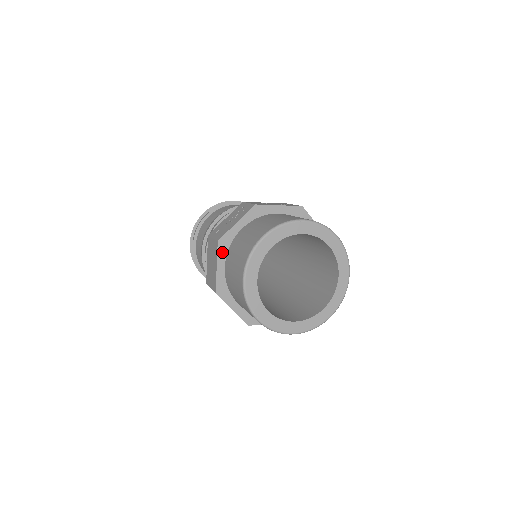
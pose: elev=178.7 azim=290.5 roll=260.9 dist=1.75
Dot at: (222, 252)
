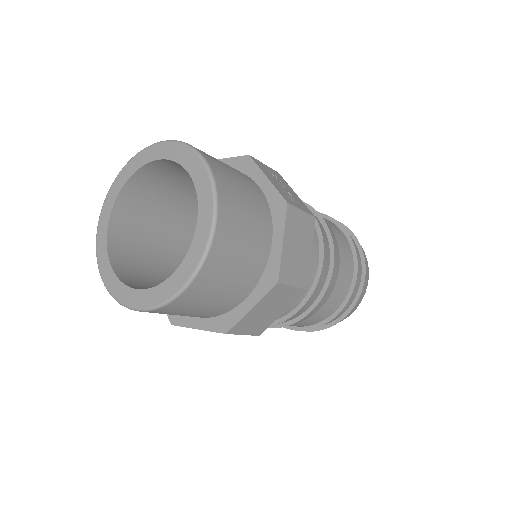
Dot at: occluded
